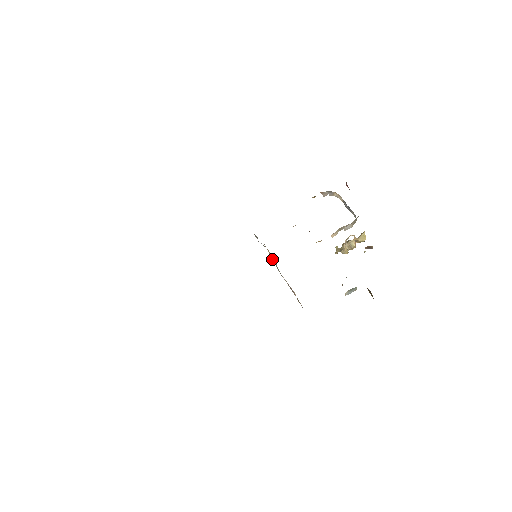
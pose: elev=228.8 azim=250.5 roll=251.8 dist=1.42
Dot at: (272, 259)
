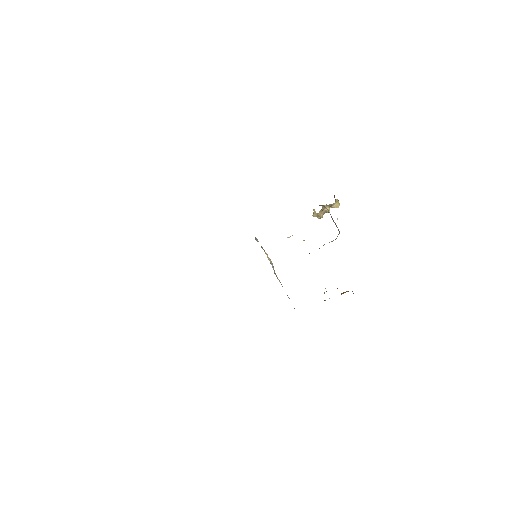
Dot at: occluded
